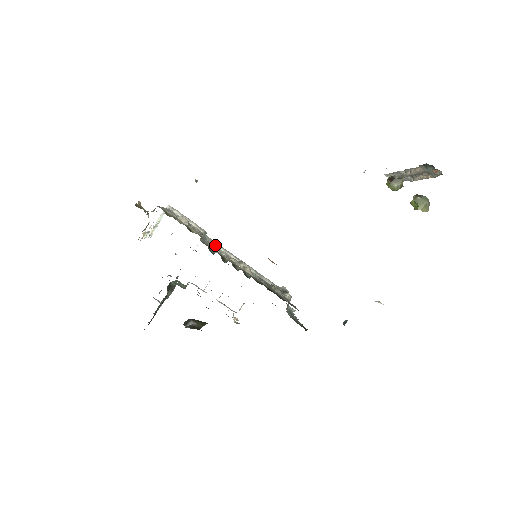
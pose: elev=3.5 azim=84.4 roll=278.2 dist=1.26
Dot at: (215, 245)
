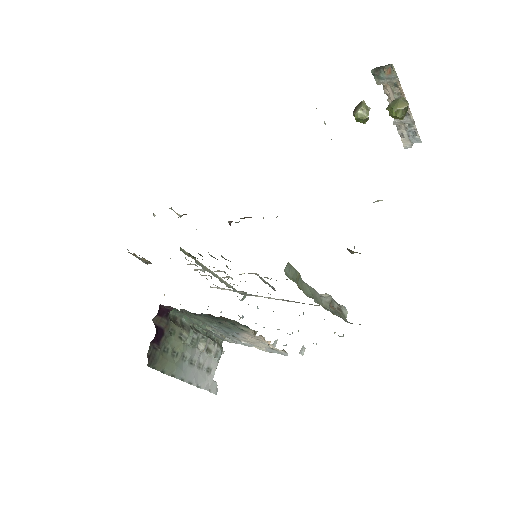
Dot at: (221, 271)
